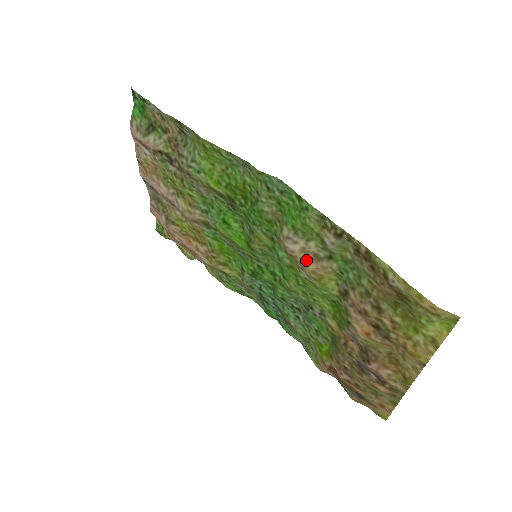
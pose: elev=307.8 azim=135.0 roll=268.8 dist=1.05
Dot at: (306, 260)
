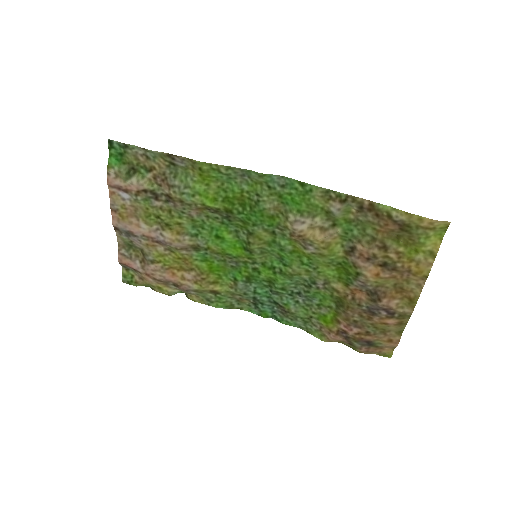
Dot at: (314, 234)
